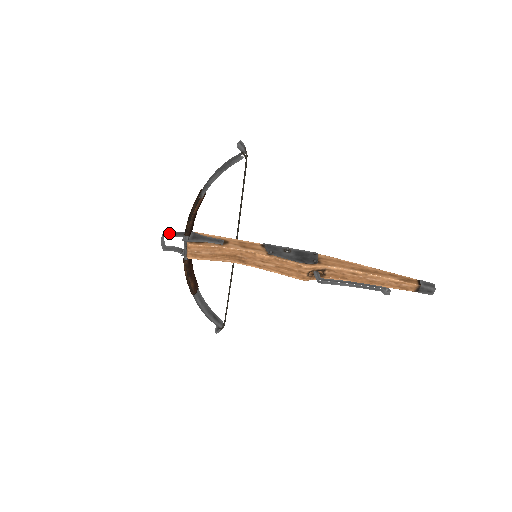
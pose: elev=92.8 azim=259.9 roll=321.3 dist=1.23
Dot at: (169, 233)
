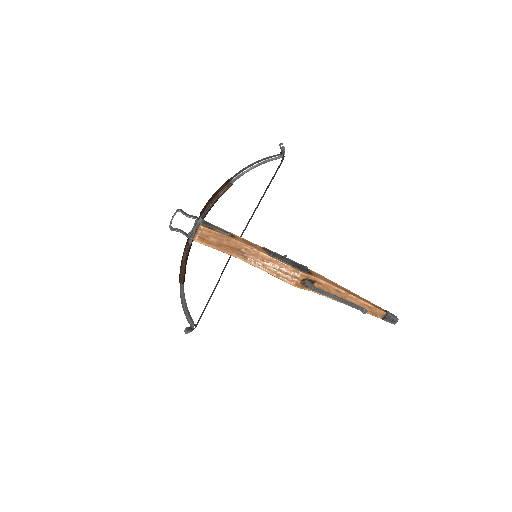
Dot at: (183, 212)
